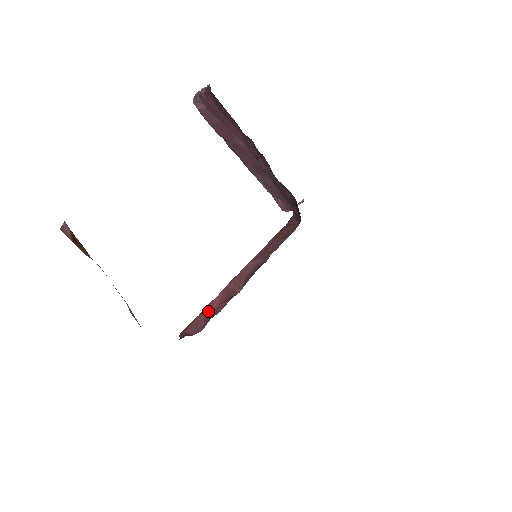
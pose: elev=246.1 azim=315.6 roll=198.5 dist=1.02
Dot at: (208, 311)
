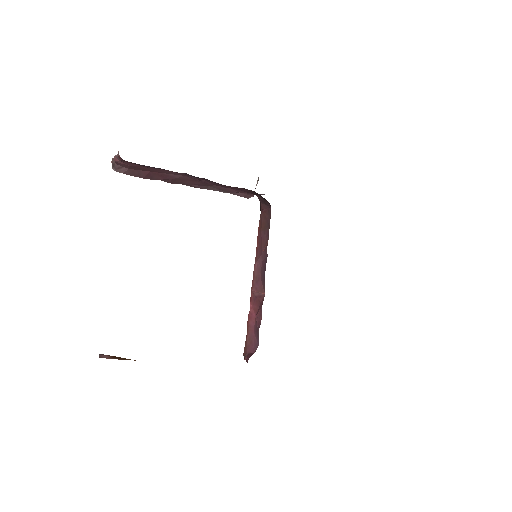
Dot at: (252, 325)
